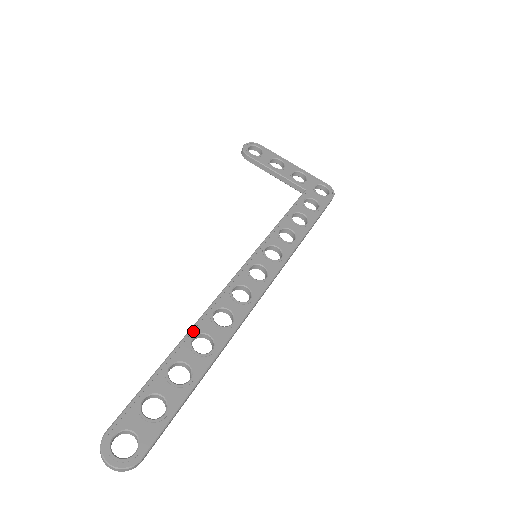
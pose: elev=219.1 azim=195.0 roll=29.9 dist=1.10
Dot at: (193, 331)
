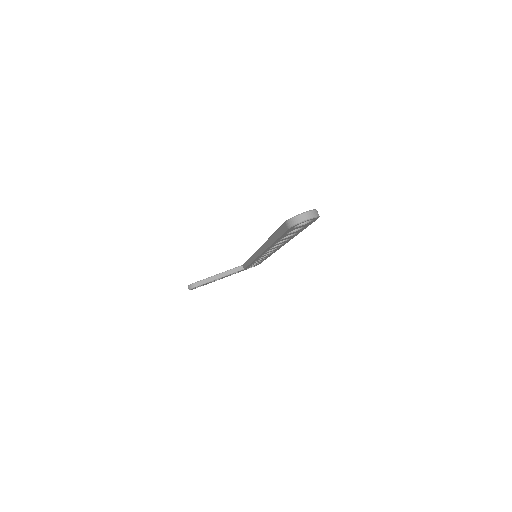
Dot at: occluded
